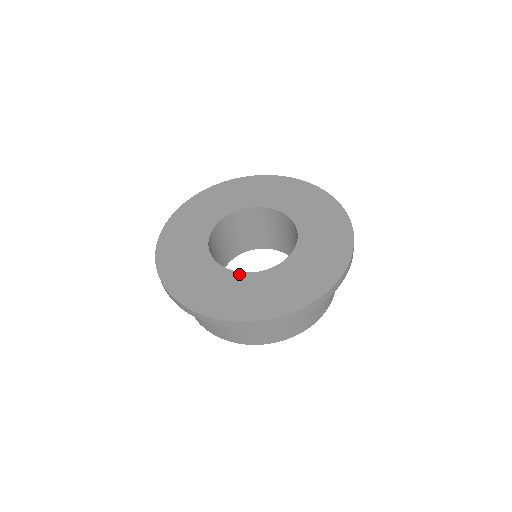
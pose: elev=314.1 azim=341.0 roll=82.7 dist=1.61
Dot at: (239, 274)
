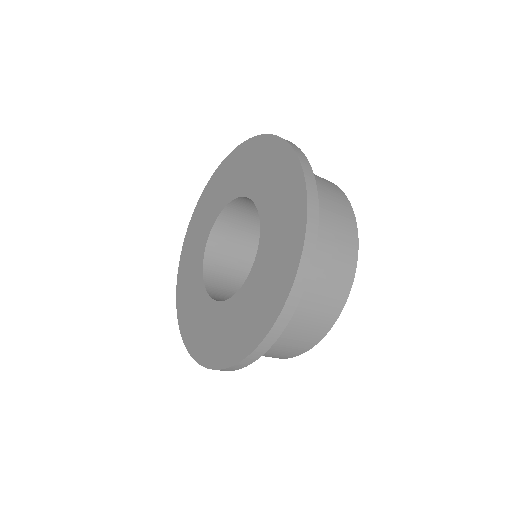
Dot at: (203, 289)
